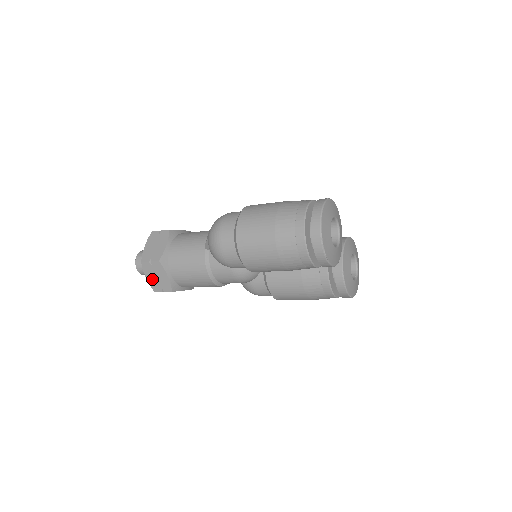
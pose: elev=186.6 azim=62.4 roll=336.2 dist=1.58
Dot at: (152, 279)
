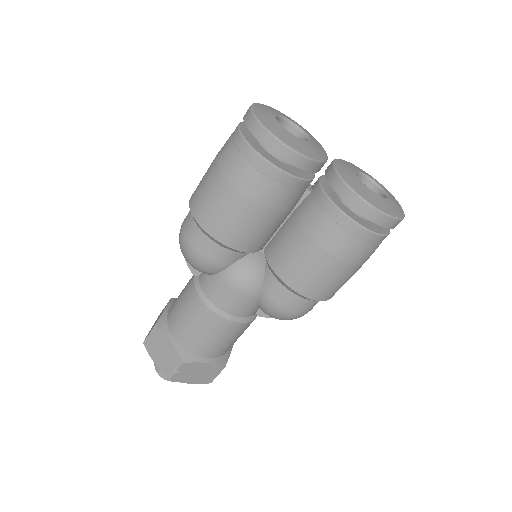
Dot at: (160, 360)
